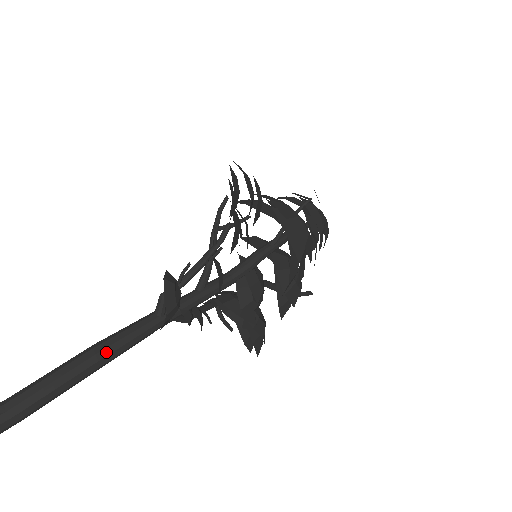
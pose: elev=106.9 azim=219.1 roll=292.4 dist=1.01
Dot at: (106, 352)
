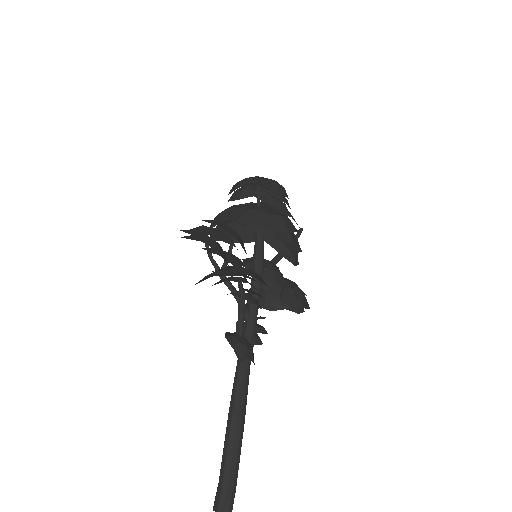
Dot at: (240, 412)
